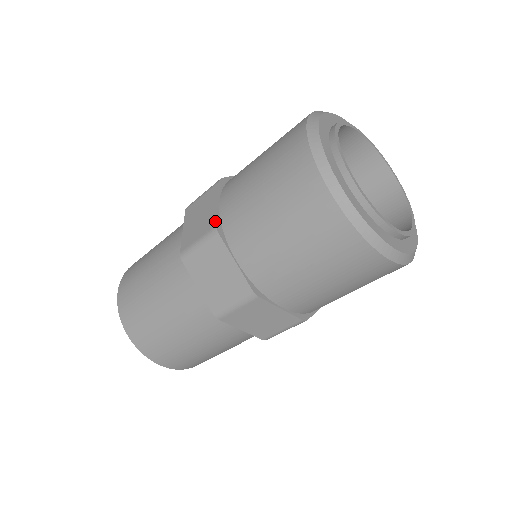
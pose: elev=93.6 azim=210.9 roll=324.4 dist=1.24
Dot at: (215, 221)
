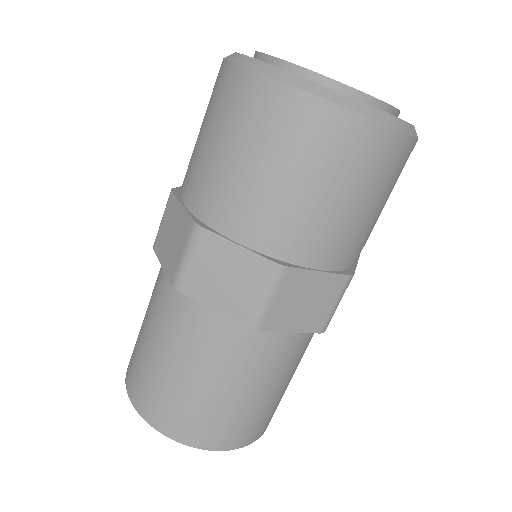
Dot at: (190, 220)
